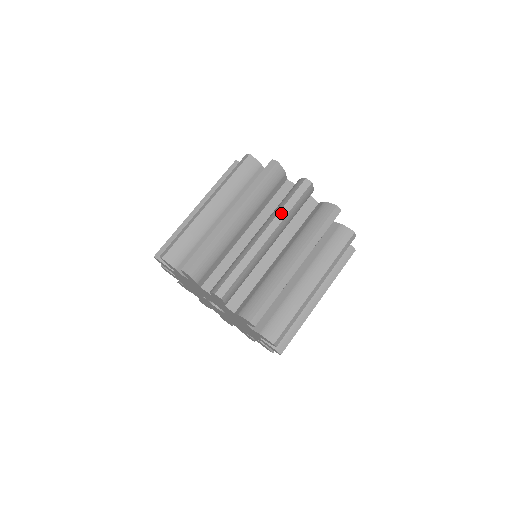
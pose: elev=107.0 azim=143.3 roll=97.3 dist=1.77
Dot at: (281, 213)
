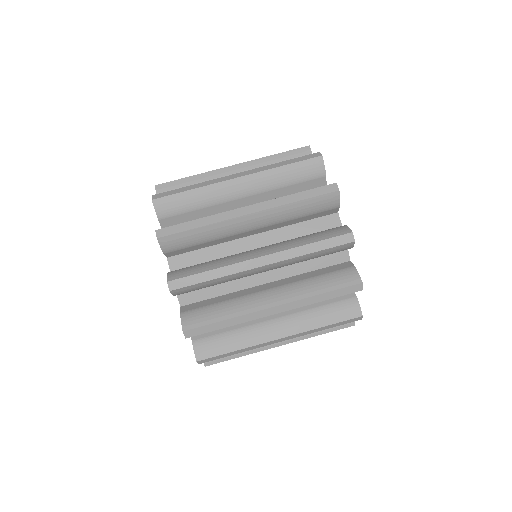
Dot at: (269, 166)
